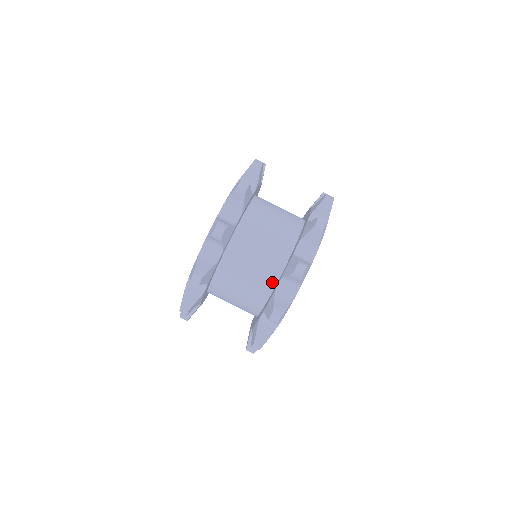
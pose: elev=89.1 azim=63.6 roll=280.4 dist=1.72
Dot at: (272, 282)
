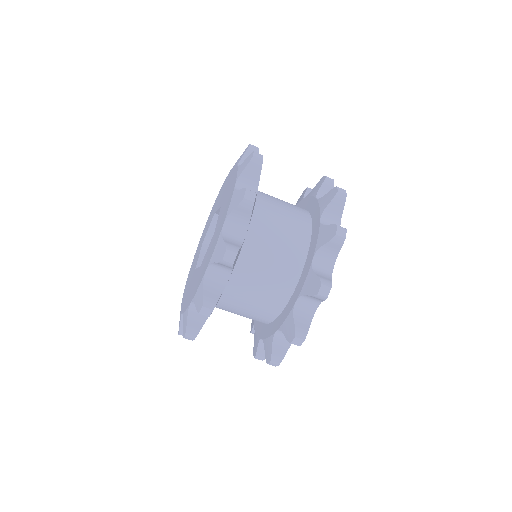
Dot at: (286, 296)
